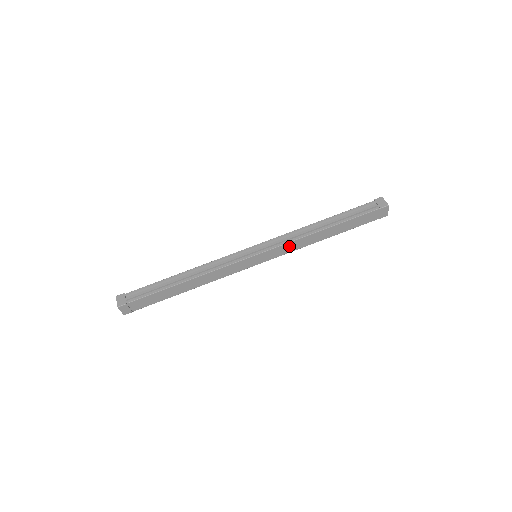
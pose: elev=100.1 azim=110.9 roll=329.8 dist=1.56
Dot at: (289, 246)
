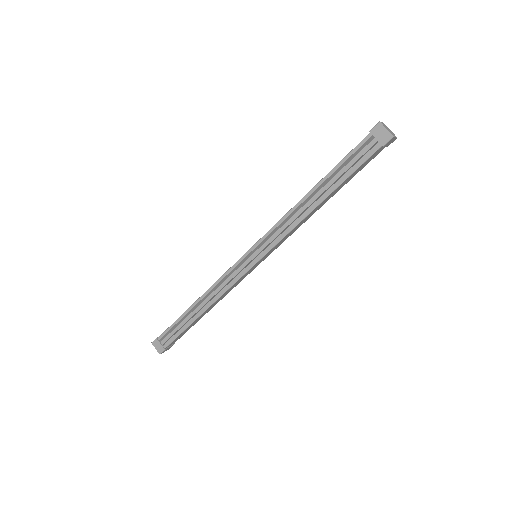
Dot at: (286, 236)
